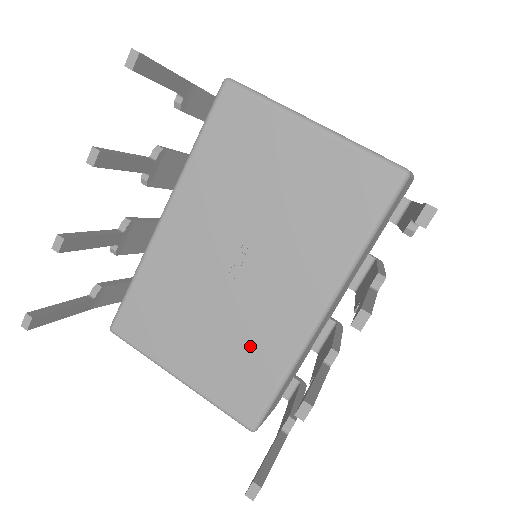
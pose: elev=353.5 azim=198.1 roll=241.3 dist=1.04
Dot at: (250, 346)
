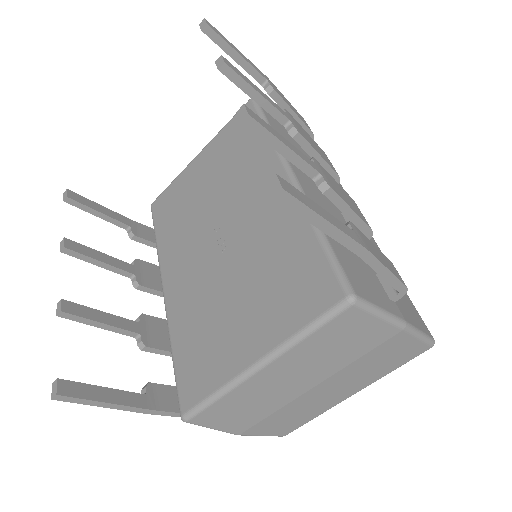
Dot at: (274, 256)
